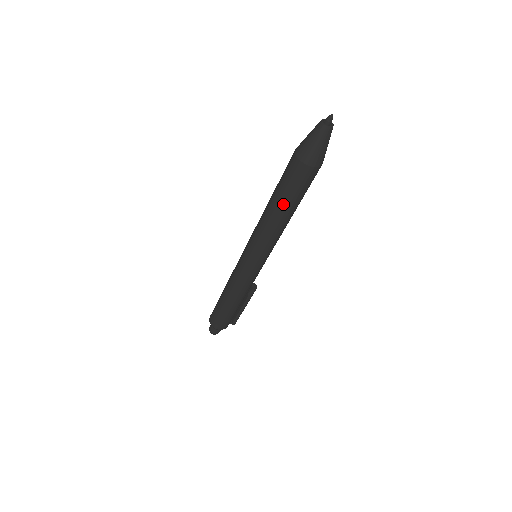
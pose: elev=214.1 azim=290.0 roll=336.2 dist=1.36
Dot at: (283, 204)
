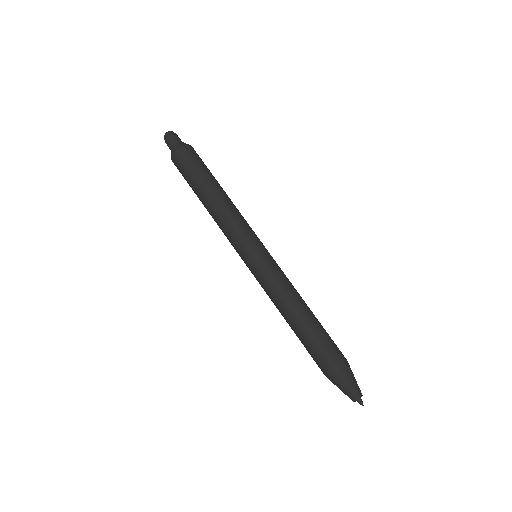
Dot at: (297, 336)
